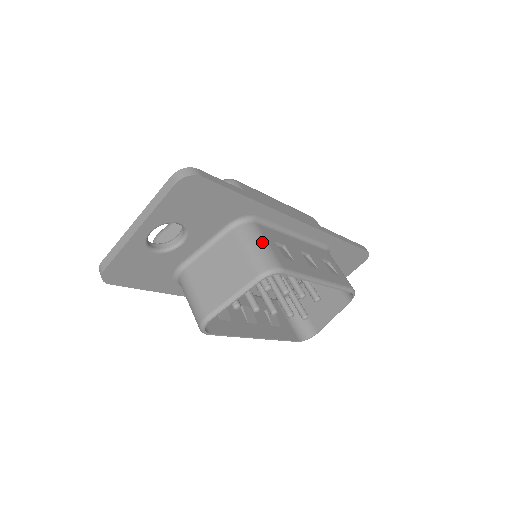
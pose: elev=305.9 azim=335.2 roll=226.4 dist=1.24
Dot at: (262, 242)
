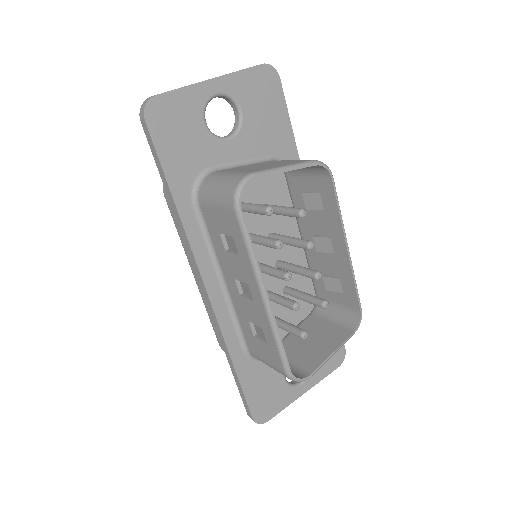
Dot at: occluded
